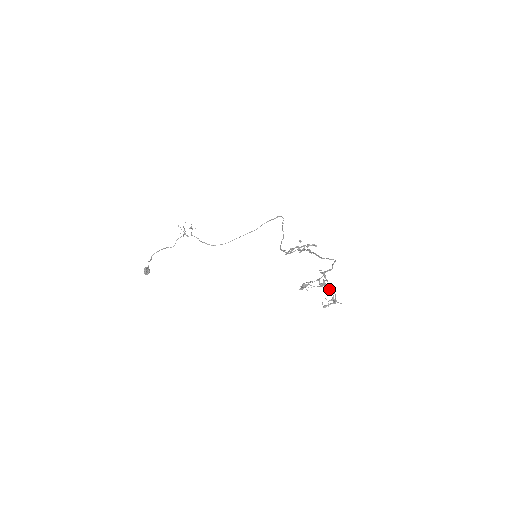
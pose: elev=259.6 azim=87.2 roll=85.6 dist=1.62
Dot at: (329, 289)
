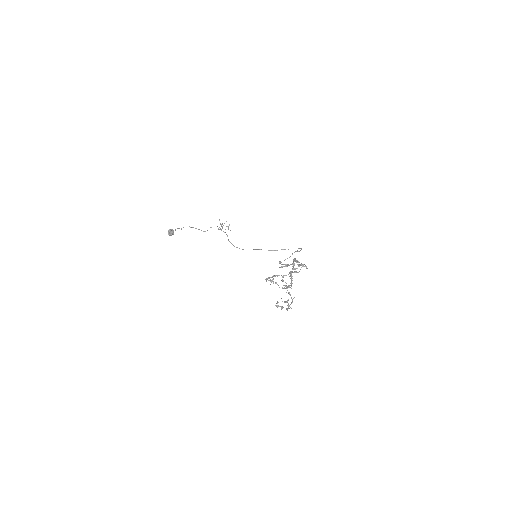
Dot at: (289, 293)
